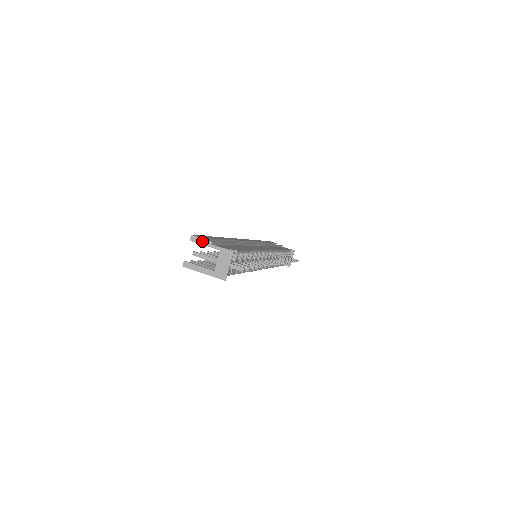
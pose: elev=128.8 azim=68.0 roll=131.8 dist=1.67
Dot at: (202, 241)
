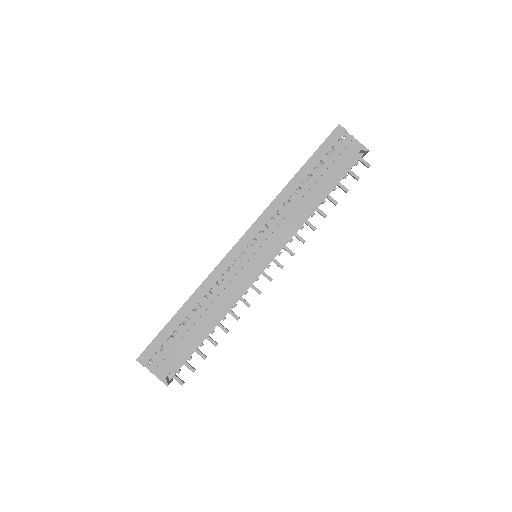
Dot at: occluded
